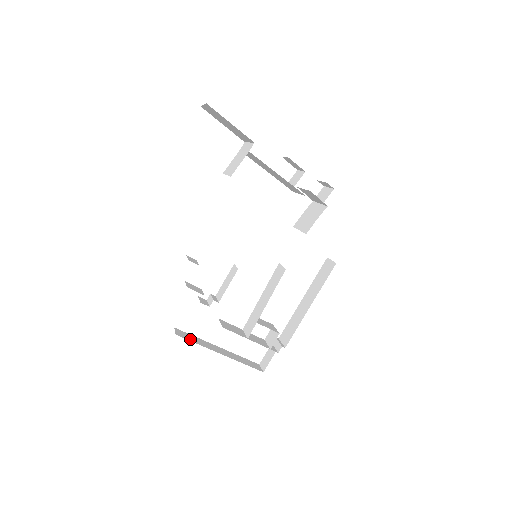
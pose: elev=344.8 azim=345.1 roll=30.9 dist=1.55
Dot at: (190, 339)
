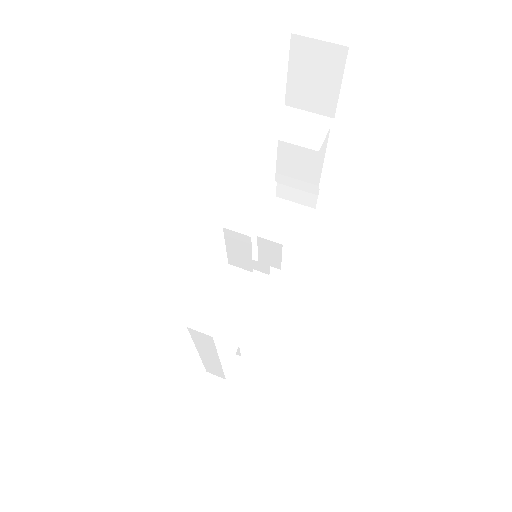
Dot at: occluded
